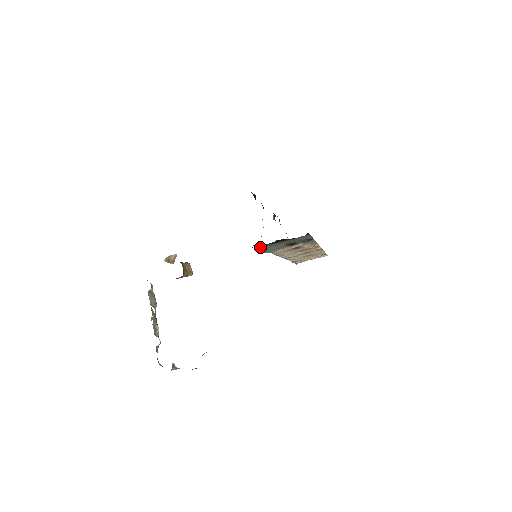
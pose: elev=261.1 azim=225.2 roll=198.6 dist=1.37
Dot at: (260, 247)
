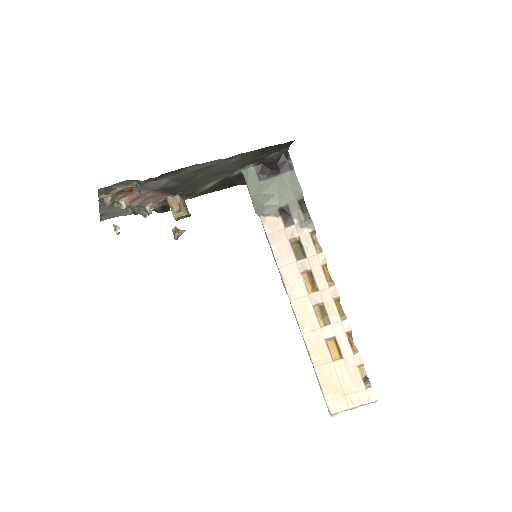
Dot at: (251, 188)
